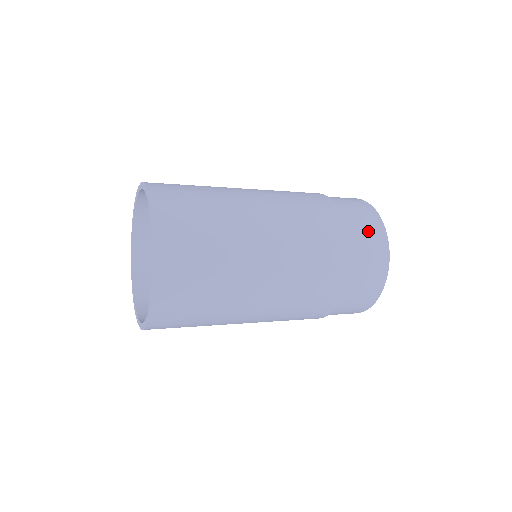
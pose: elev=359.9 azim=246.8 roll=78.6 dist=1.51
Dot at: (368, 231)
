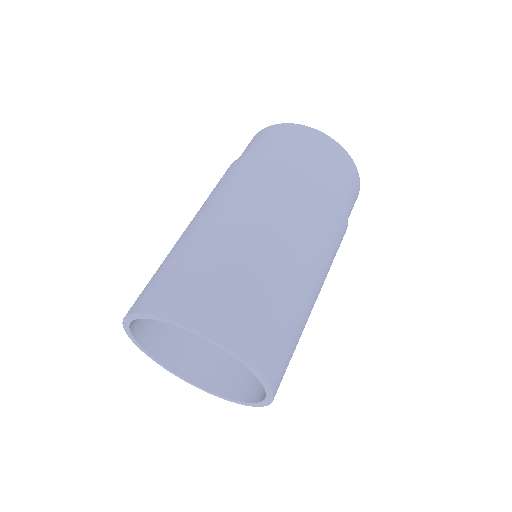
Dot at: (316, 148)
